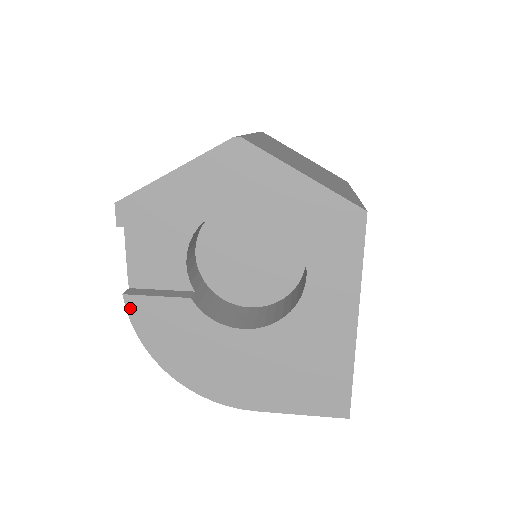
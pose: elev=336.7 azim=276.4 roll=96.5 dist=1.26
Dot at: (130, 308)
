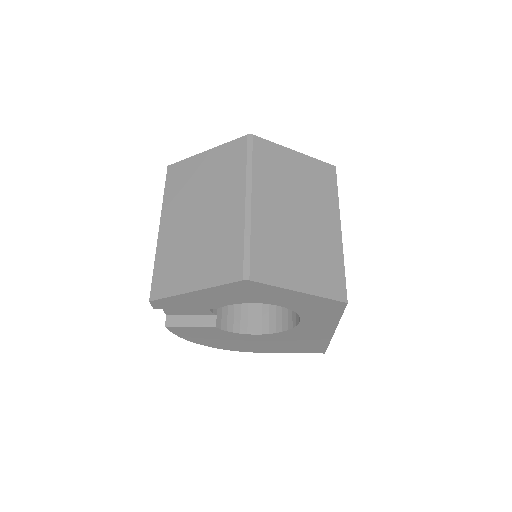
Dot at: (172, 330)
